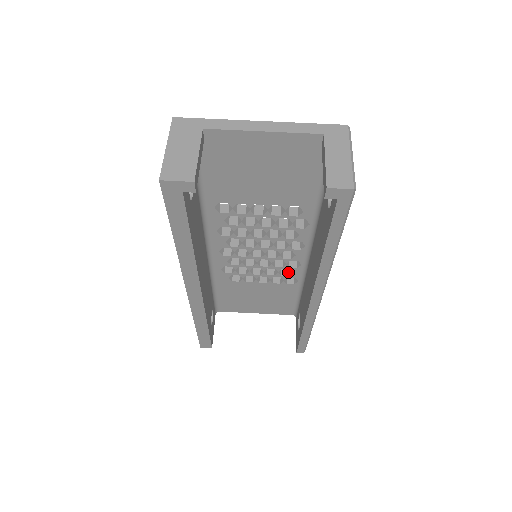
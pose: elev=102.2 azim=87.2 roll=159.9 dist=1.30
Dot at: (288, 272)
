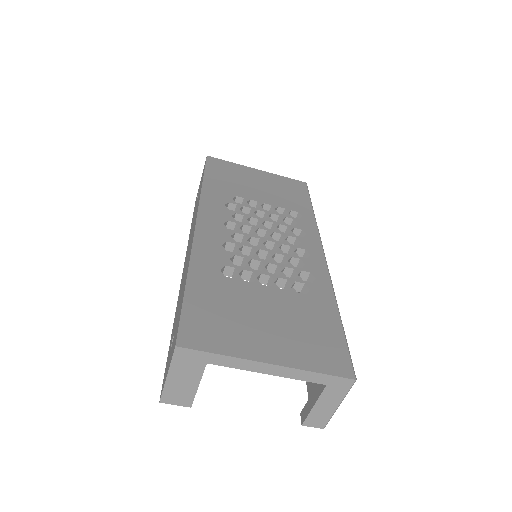
Dot at: (291, 223)
